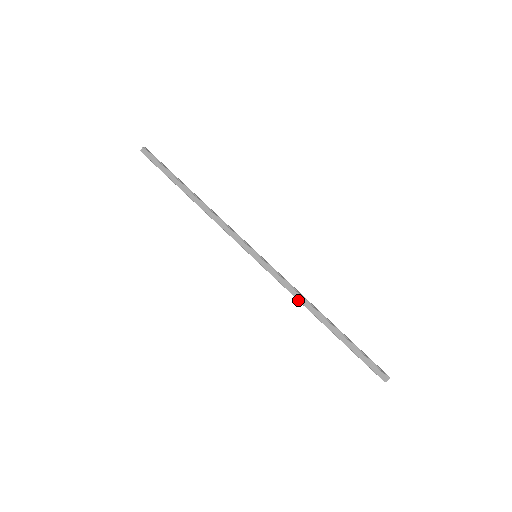
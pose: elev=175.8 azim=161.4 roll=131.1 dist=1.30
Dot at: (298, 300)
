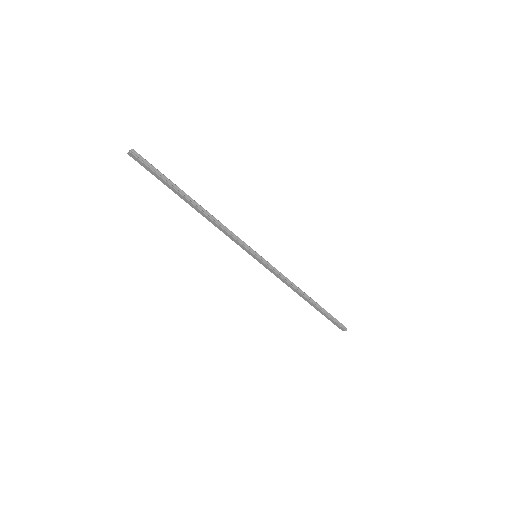
Dot at: occluded
